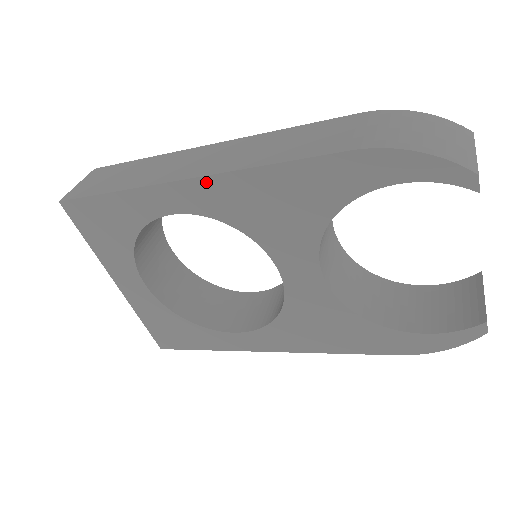
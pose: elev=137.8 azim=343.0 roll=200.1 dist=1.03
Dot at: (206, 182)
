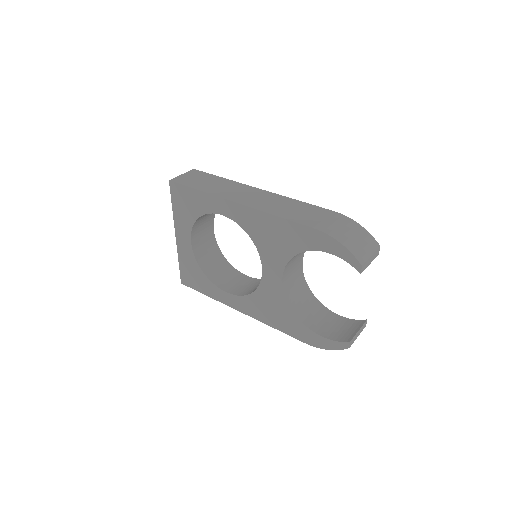
Dot at: (246, 209)
